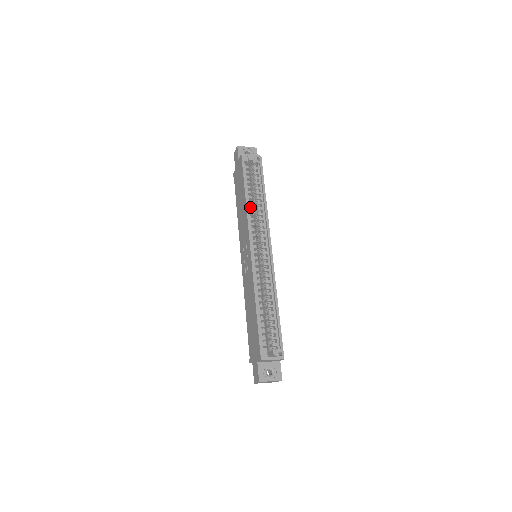
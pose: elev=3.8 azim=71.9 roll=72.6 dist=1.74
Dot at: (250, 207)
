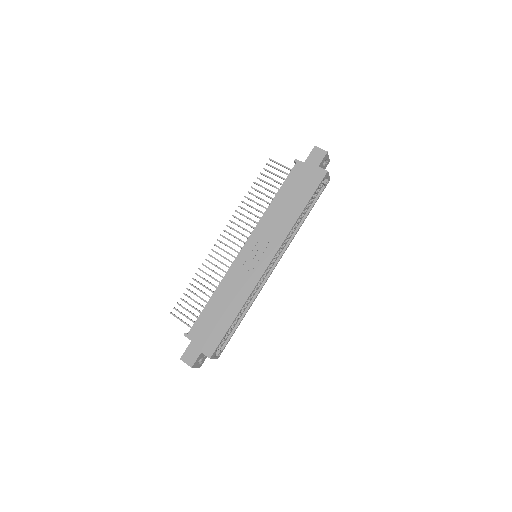
Dot at: (294, 224)
